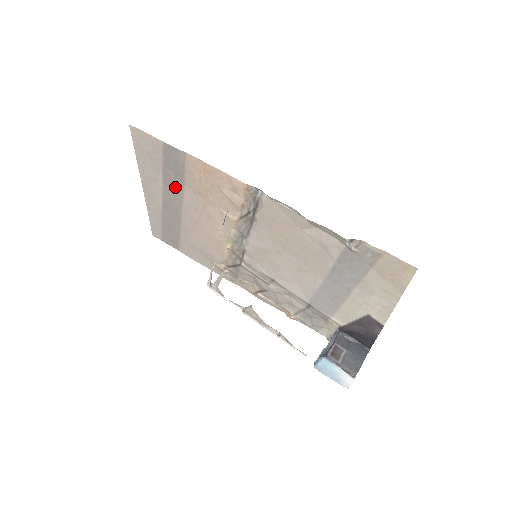
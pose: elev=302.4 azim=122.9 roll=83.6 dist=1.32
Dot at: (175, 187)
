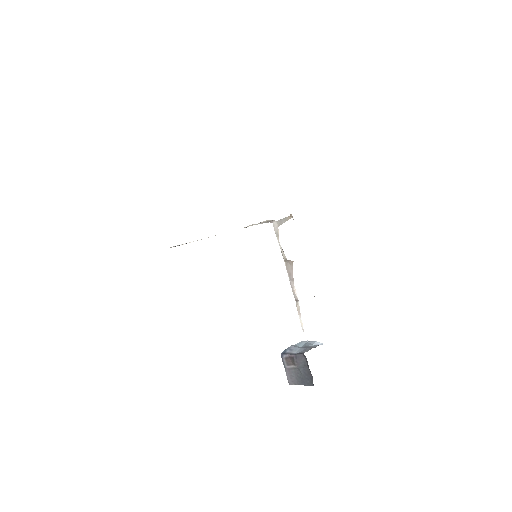
Dot at: occluded
